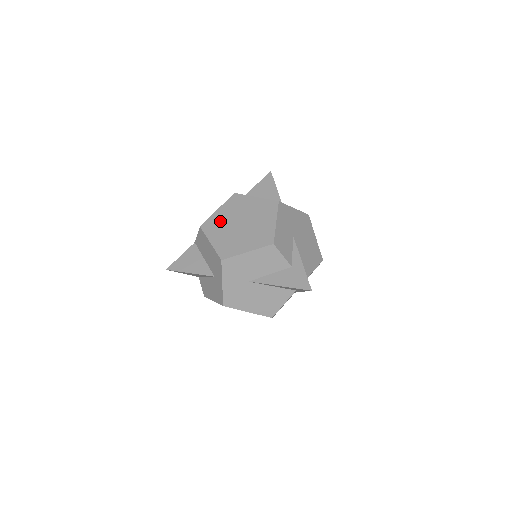
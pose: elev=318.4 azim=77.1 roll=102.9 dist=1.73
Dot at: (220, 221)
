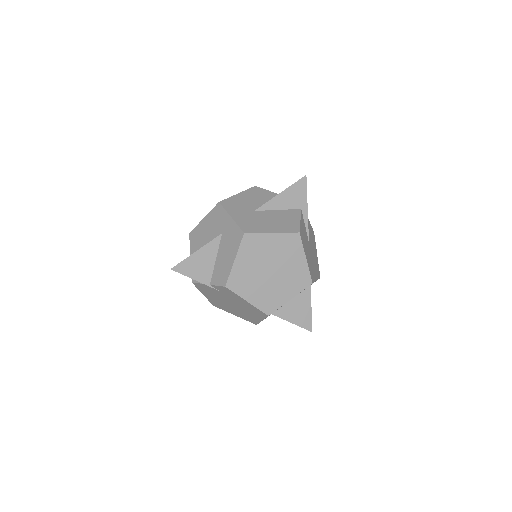
Dot at: occluded
